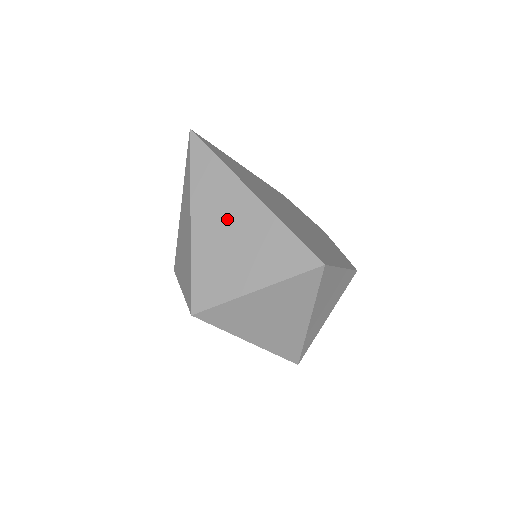
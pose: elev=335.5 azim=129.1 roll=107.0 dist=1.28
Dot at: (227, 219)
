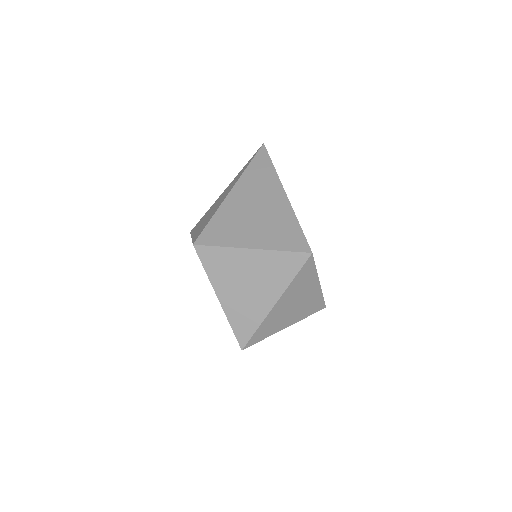
Dot at: (258, 200)
